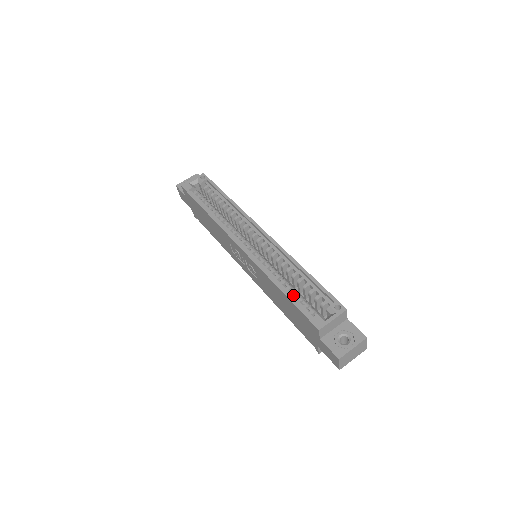
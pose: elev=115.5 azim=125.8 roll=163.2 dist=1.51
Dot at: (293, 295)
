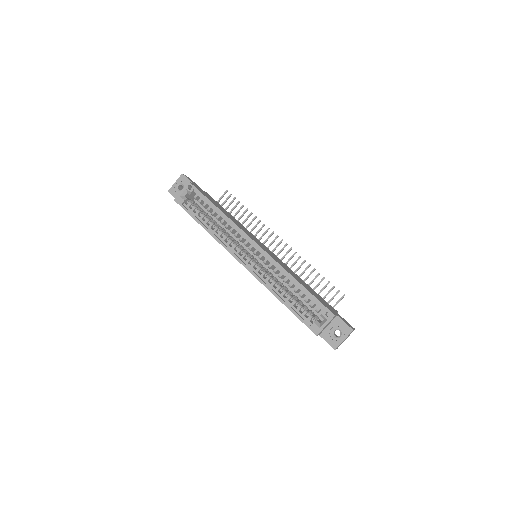
Dot at: (293, 305)
